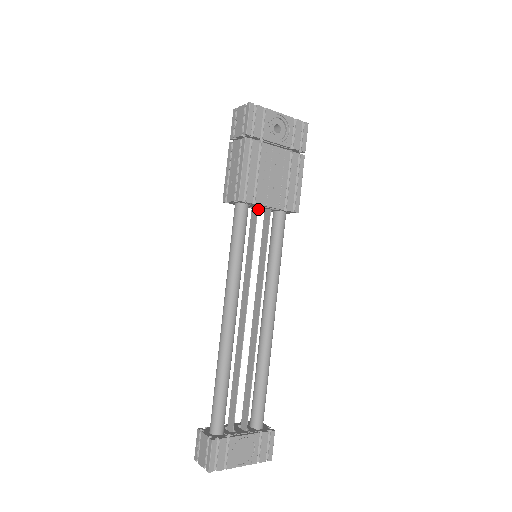
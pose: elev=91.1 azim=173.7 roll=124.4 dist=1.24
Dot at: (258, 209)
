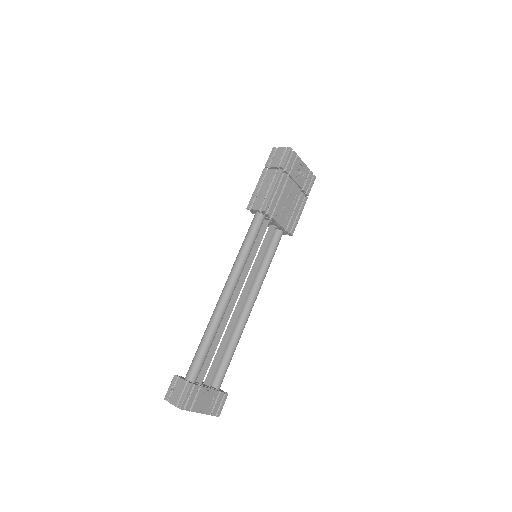
Dot at: occluded
